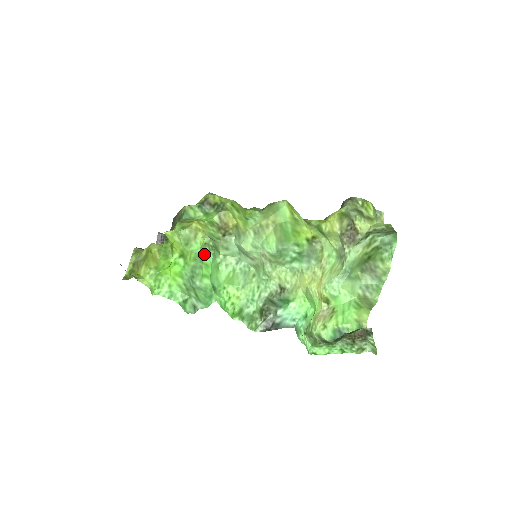
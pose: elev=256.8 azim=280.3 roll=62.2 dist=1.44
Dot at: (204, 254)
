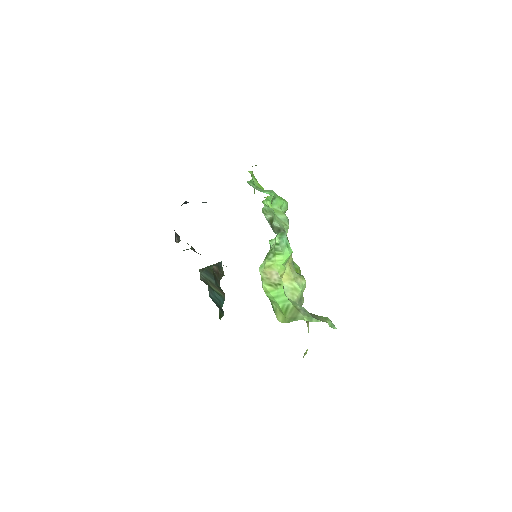
Dot at: (286, 201)
